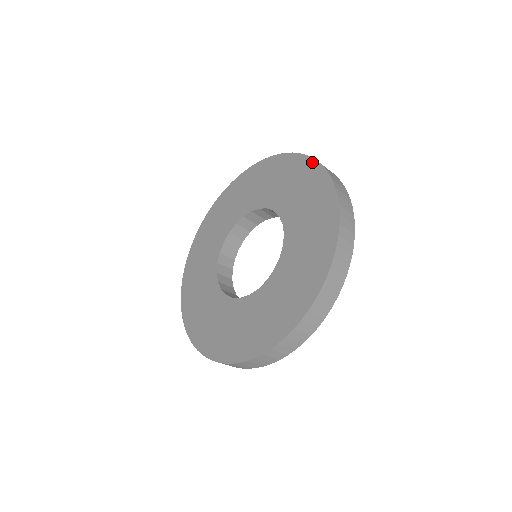
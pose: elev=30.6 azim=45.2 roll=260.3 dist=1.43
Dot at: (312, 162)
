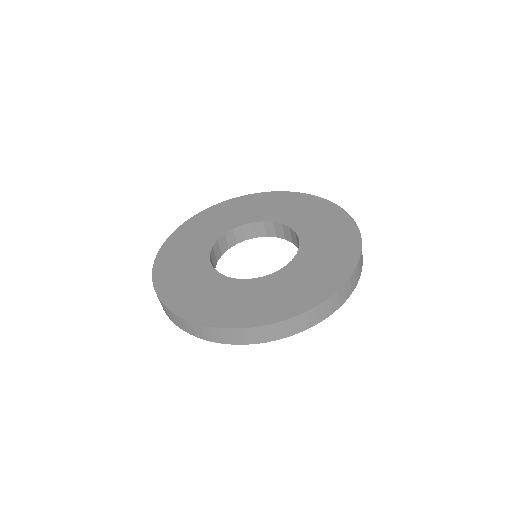
Dot at: (358, 250)
